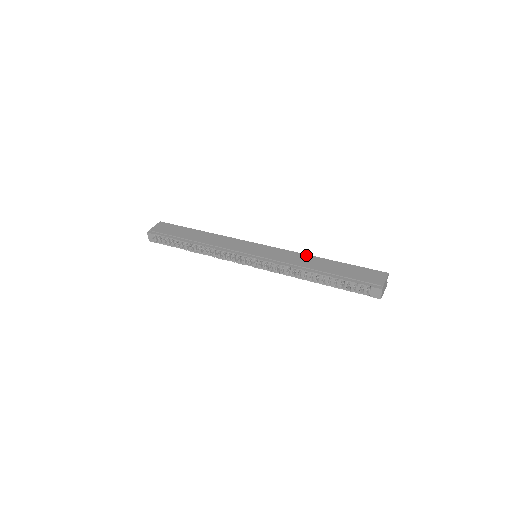
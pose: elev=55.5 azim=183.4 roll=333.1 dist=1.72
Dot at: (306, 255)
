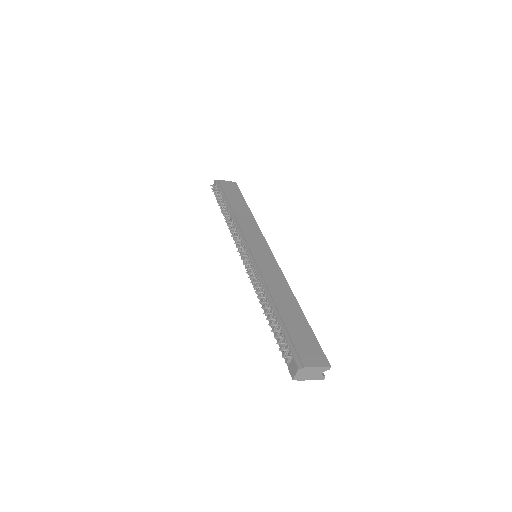
Dot at: (289, 288)
